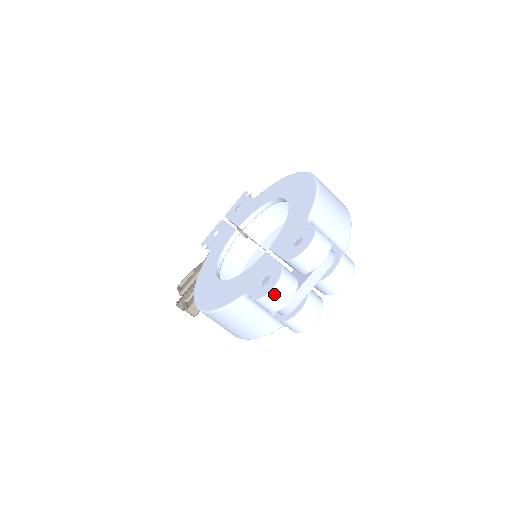
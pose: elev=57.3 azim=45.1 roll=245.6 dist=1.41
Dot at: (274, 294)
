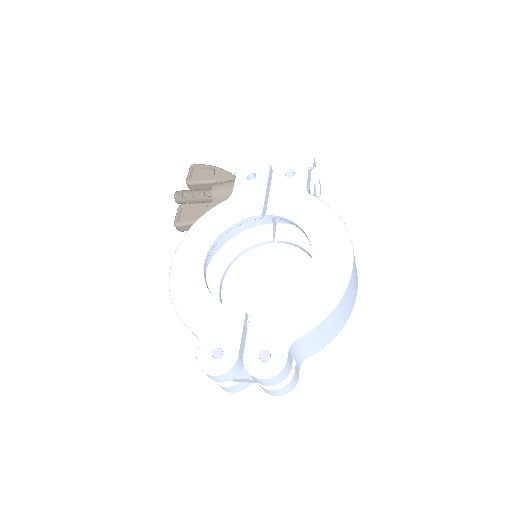
Dot at: (211, 376)
